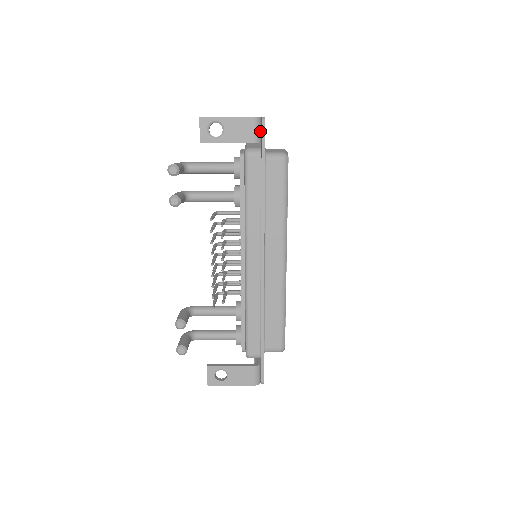
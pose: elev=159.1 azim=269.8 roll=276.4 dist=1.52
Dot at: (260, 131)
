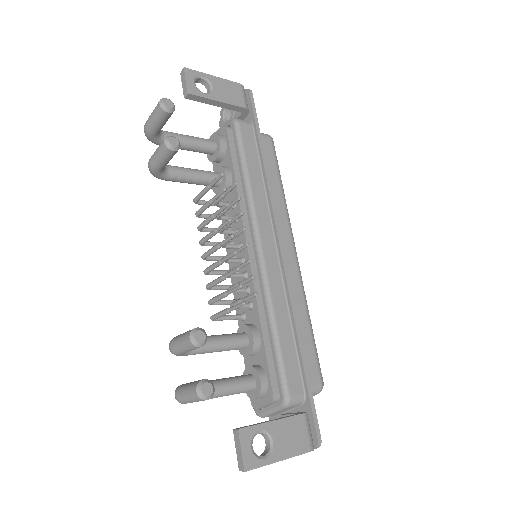
Dot at: (246, 102)
